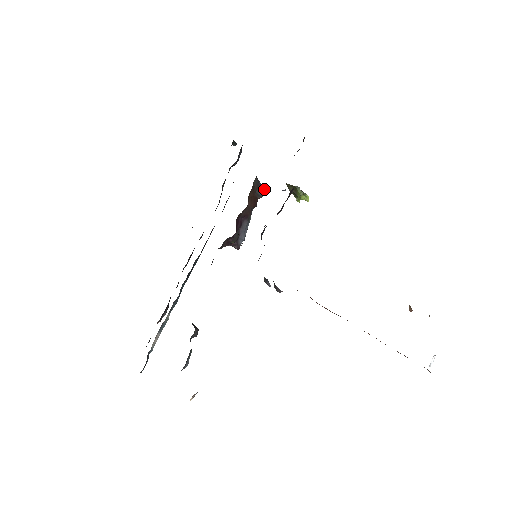
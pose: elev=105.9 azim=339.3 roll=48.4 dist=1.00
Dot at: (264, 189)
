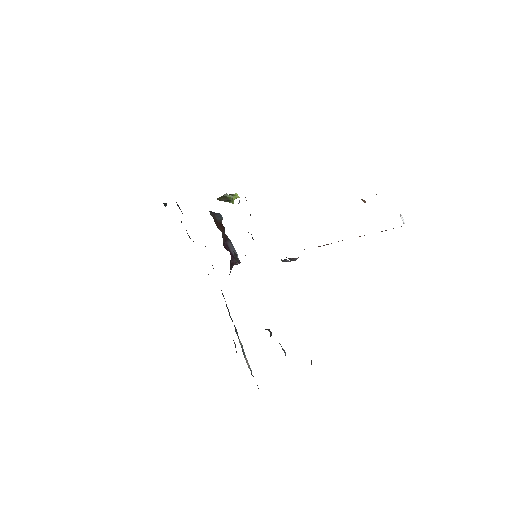
Dot at: (219, 214)
